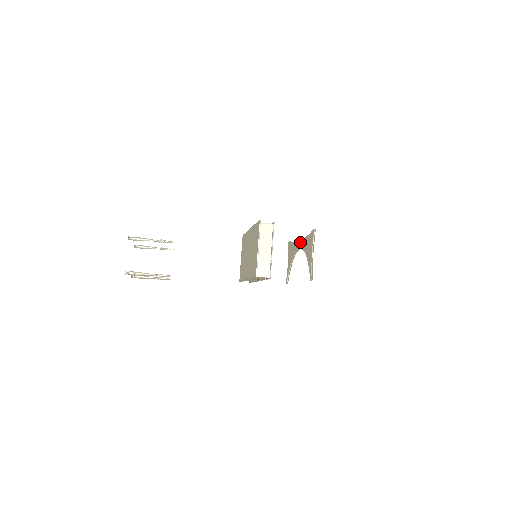
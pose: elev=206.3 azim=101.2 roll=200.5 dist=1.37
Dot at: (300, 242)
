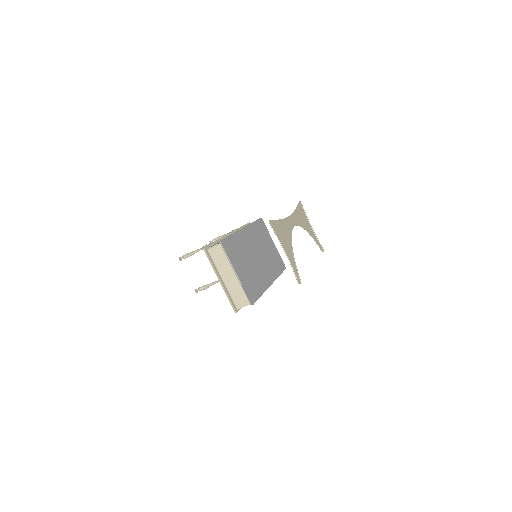
Dot at: (288, 220)
